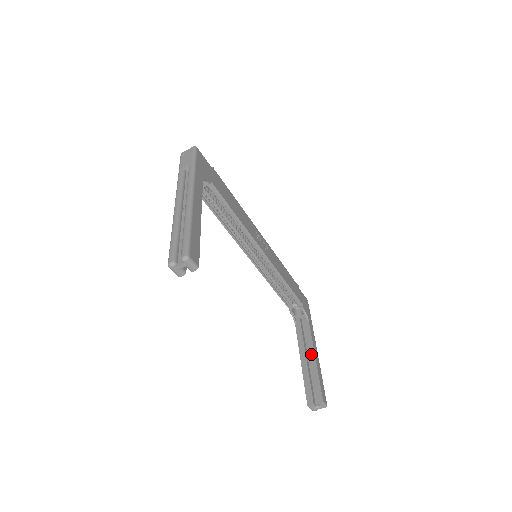
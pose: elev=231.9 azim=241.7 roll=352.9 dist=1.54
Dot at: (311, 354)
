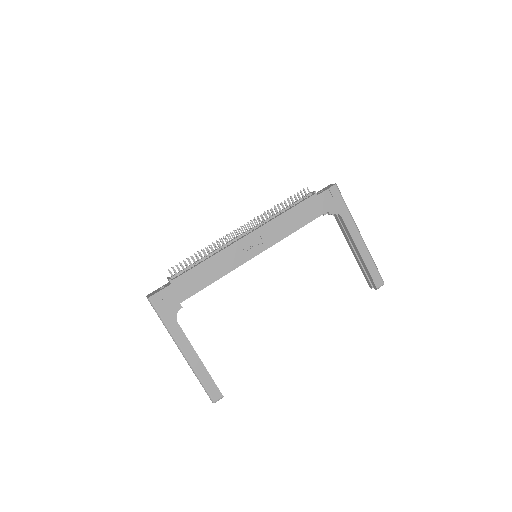
Dot at: (356, 250)
